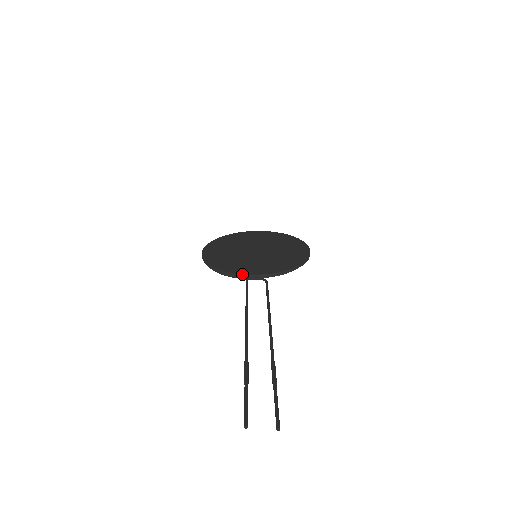
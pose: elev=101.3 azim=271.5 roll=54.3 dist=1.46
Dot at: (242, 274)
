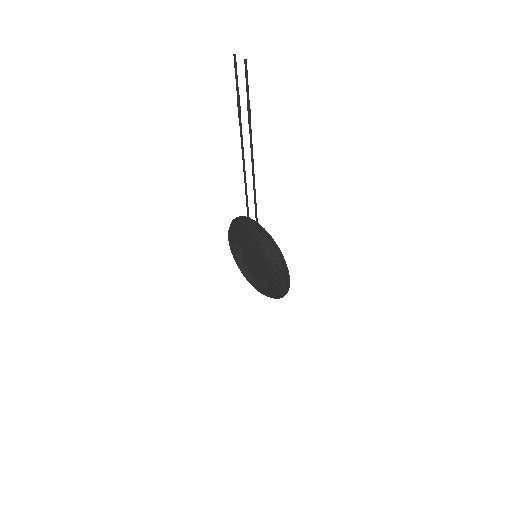
Dot at: occluded
